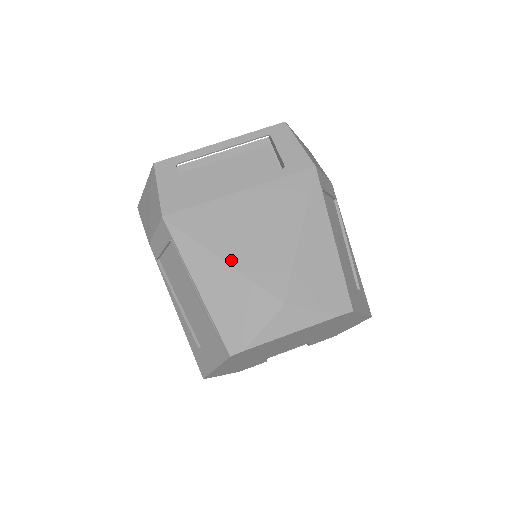
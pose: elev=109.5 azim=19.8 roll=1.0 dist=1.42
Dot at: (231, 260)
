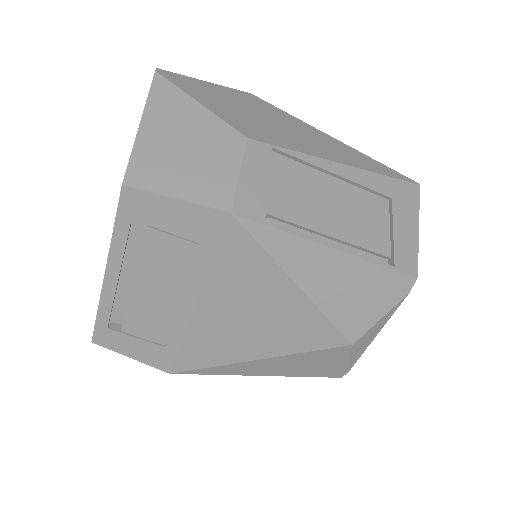
Dot at: (267, 354)
